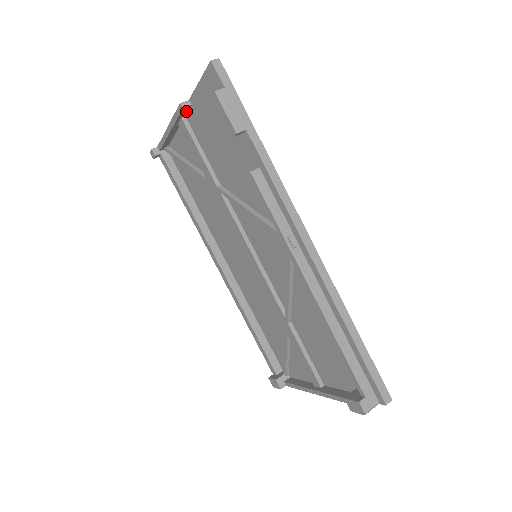
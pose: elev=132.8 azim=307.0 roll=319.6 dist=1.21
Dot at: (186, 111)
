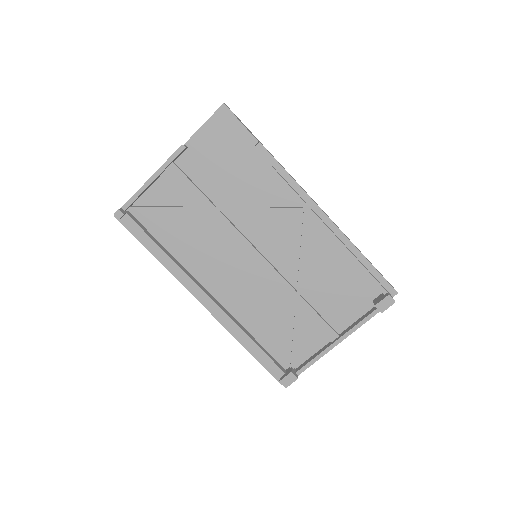
Dot at: (180, 154)
